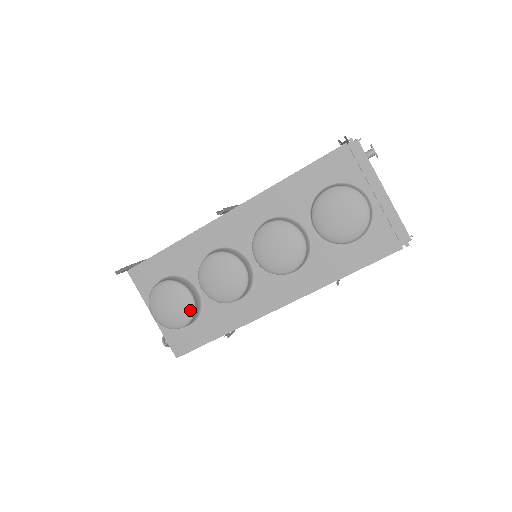
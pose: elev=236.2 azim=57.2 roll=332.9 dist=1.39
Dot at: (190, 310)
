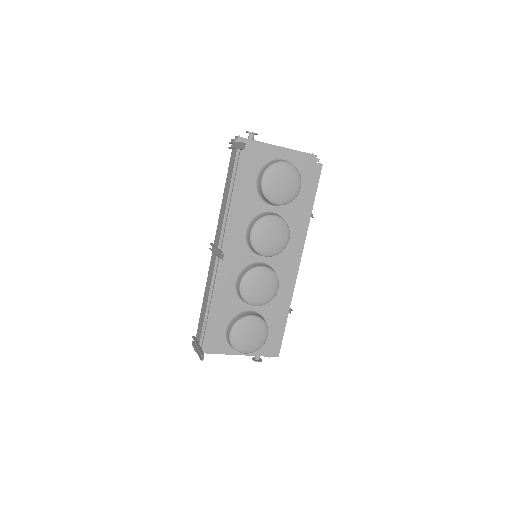
Dot at: (262, 324)
